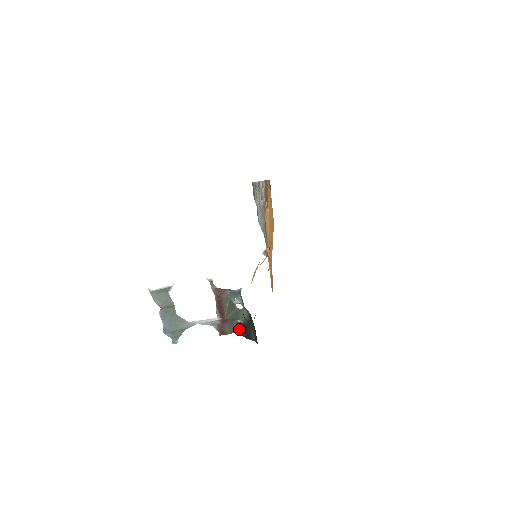
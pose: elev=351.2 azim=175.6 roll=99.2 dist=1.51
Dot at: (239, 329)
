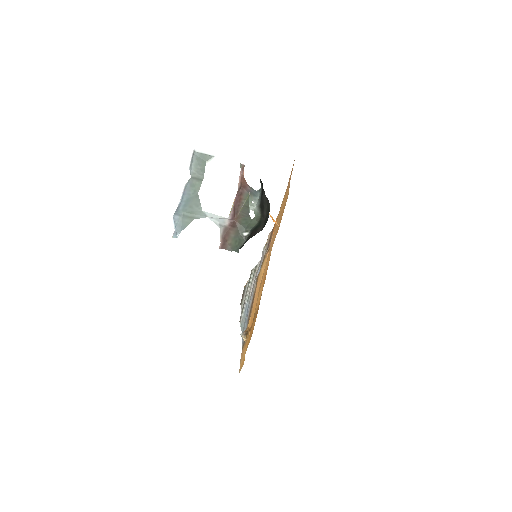
Dot at: (241, 246)
